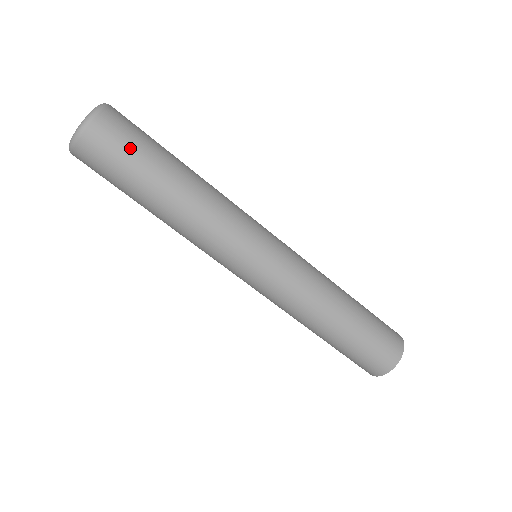
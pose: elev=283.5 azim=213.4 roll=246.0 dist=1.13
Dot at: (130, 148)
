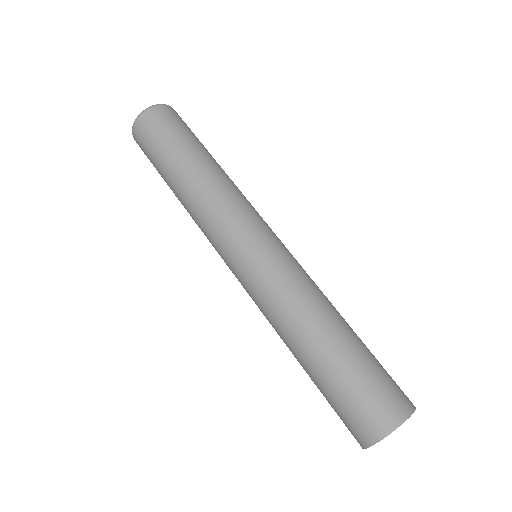
Dot at: (161, 136)
